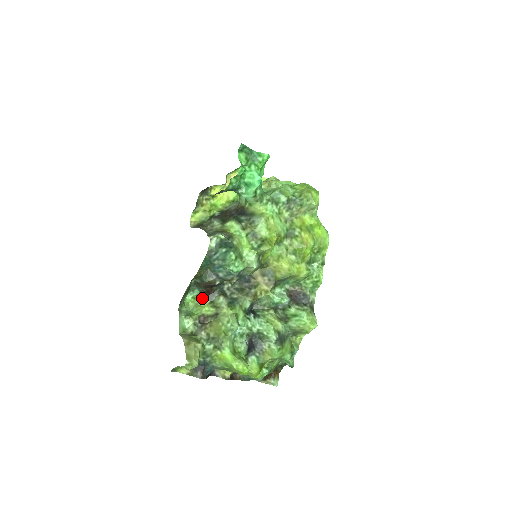
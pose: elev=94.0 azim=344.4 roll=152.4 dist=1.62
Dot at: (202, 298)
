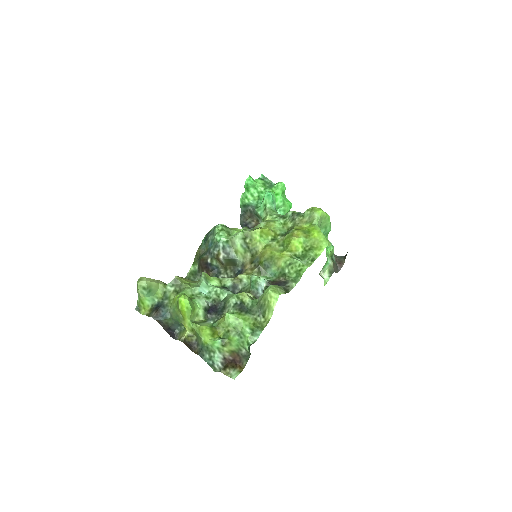
Dot at: occluded
